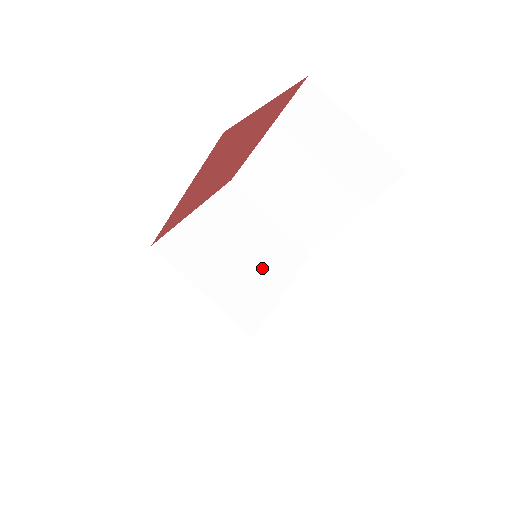
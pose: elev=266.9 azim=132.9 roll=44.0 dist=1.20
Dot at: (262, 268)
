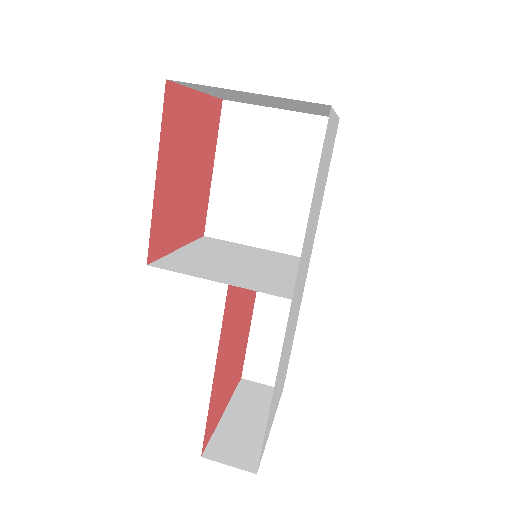
Dot at: (268, 268)
